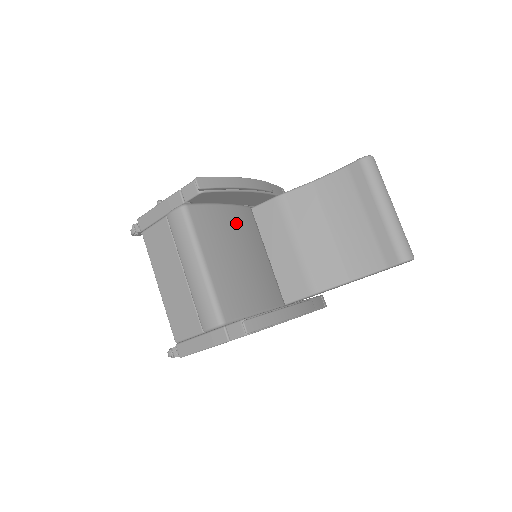
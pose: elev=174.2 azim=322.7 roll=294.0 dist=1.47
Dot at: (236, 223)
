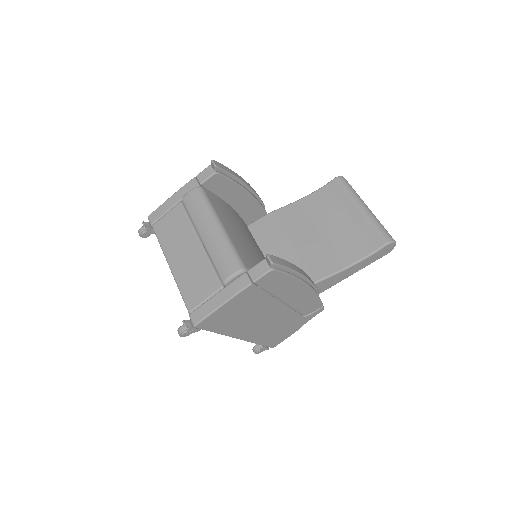
Dot at: (239, 220)
